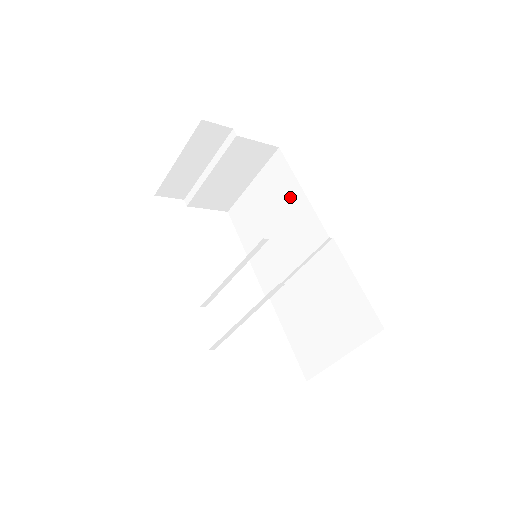
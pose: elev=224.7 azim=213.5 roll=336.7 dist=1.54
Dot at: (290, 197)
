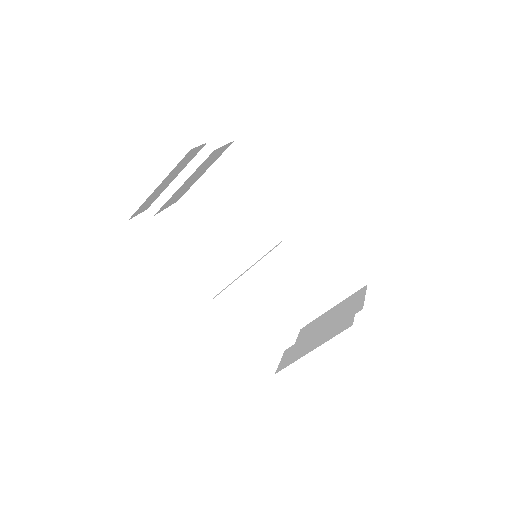
Dot at: (259, 189)
